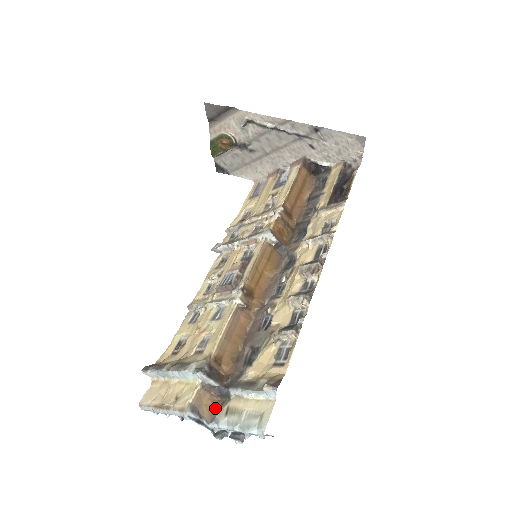
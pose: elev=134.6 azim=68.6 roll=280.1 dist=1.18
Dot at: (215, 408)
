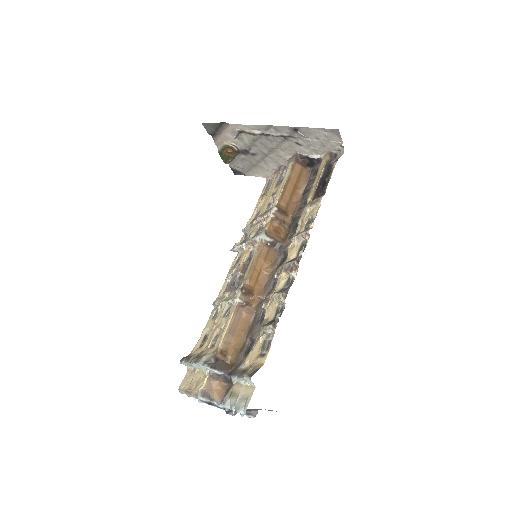
Dot at: (224, 392)
